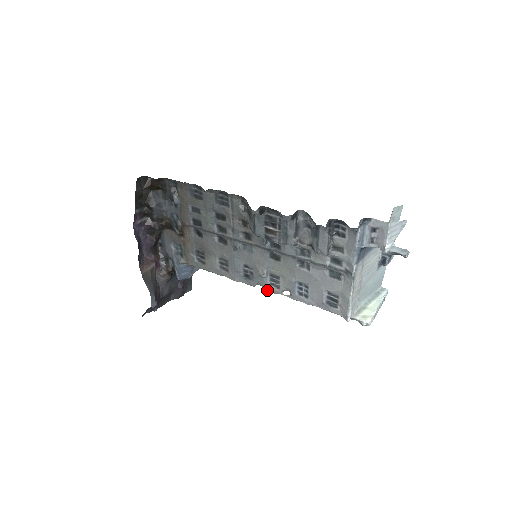
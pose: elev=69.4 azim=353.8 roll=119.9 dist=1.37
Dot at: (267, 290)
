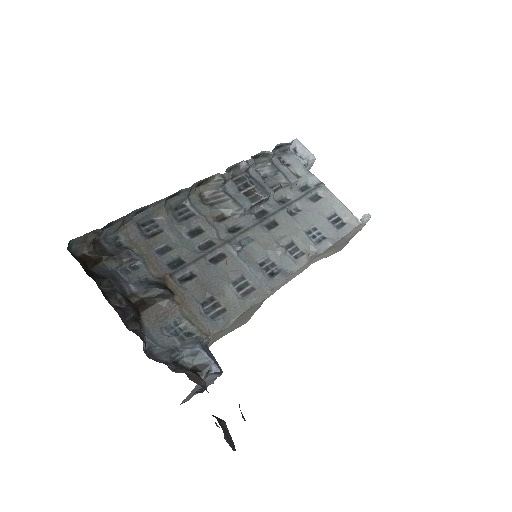
Dot at: (299, 267)
